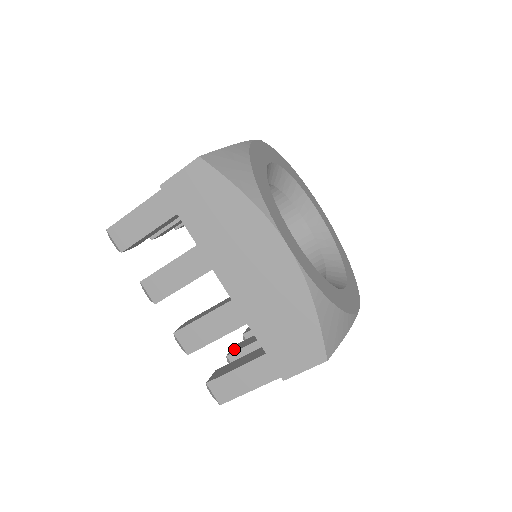
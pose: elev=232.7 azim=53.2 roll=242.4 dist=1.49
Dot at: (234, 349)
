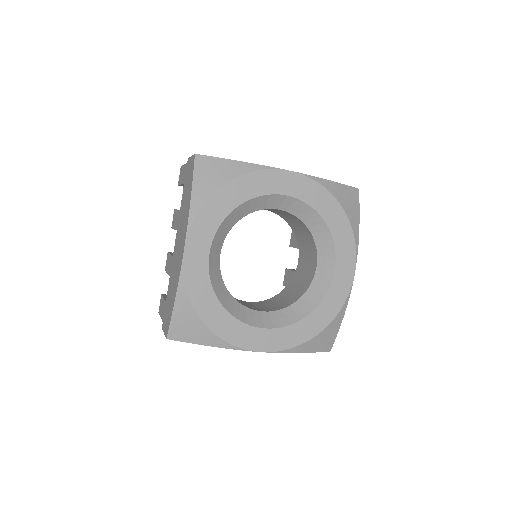
Dot at: (285, 280)
